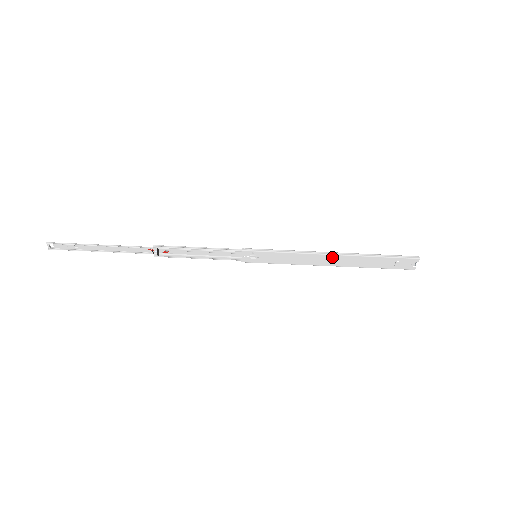
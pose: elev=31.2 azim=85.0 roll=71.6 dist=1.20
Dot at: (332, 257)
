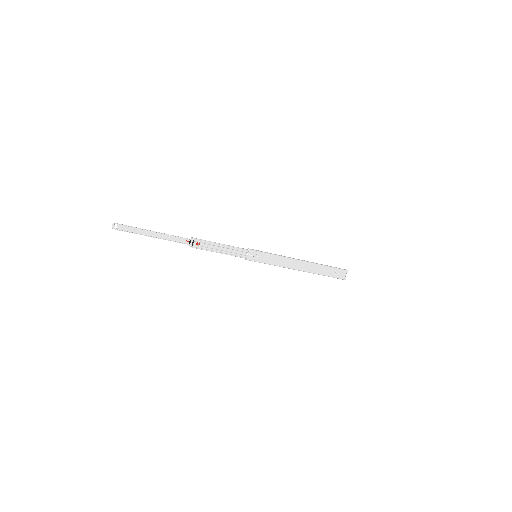
Dot at: (301, 263)
